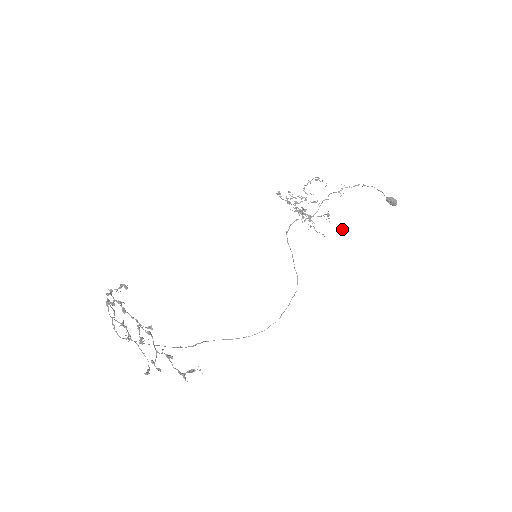
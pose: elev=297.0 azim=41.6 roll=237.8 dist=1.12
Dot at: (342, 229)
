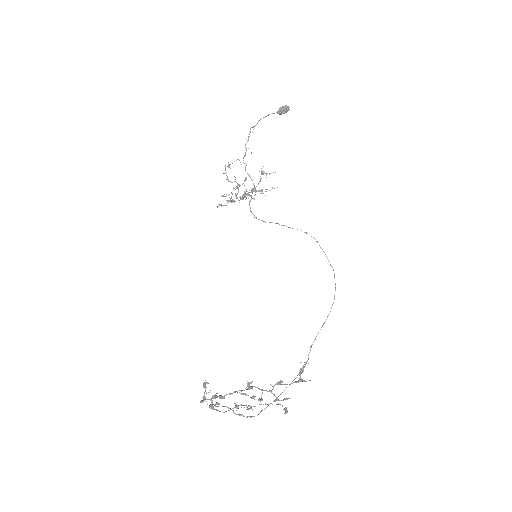
Dot at: occluded
